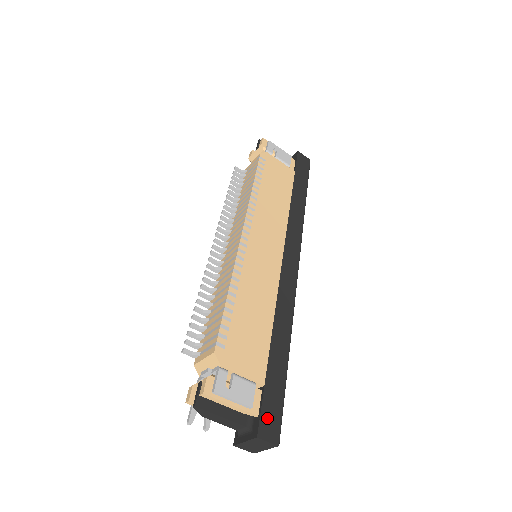
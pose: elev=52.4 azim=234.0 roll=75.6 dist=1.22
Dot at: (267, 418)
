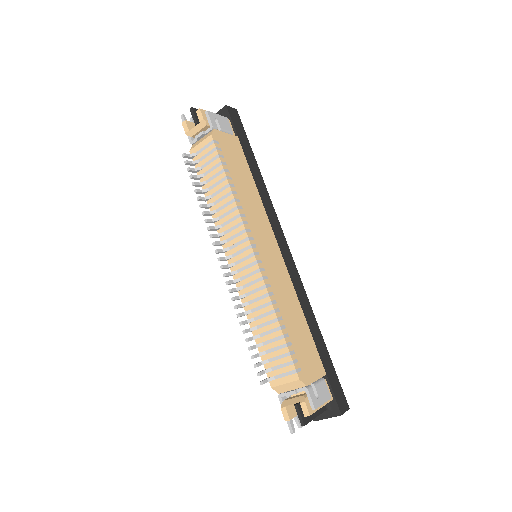
Dot at: (338, 396)
